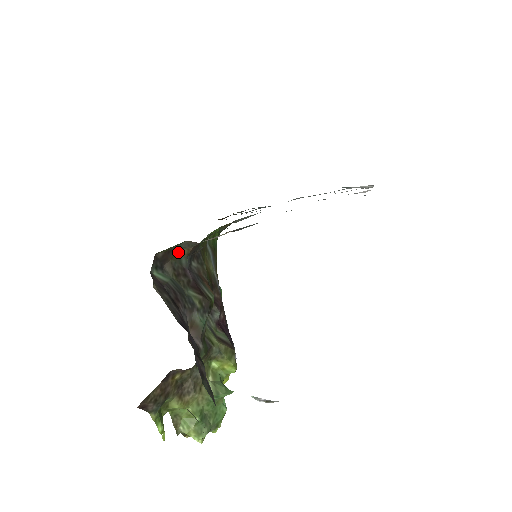
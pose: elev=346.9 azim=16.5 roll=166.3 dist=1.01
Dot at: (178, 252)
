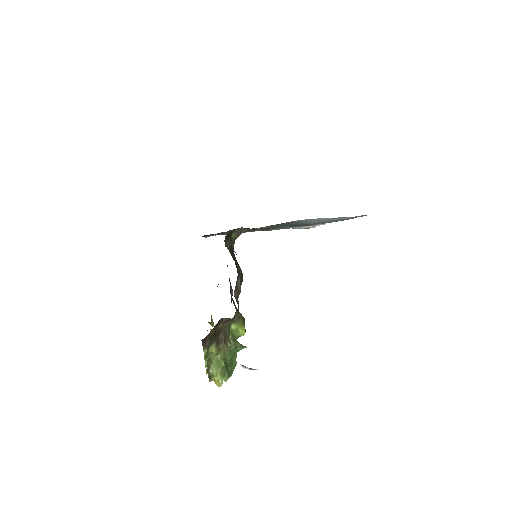
Dot at: (232, 235)
